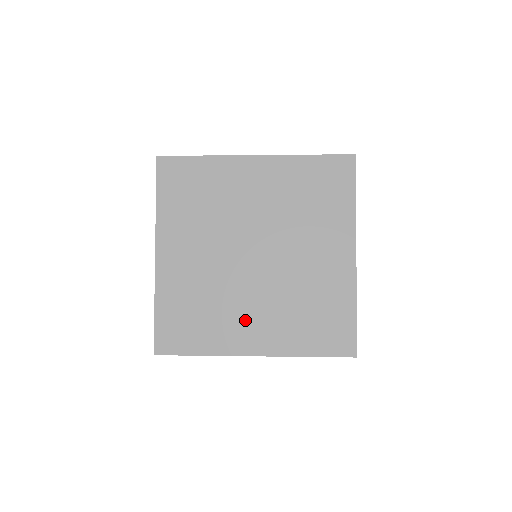
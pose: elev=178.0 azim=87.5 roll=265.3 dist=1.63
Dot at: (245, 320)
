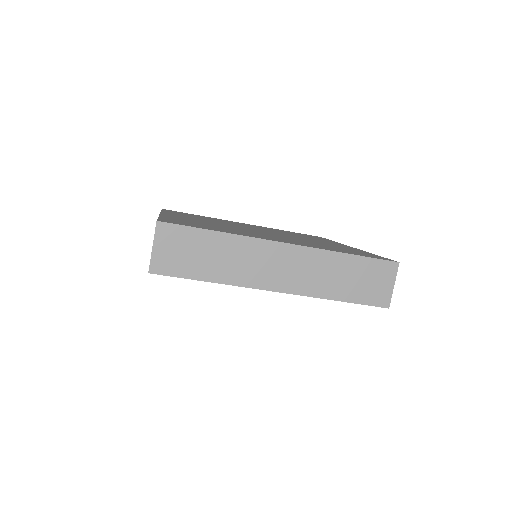
Dot at: (265, 236)
